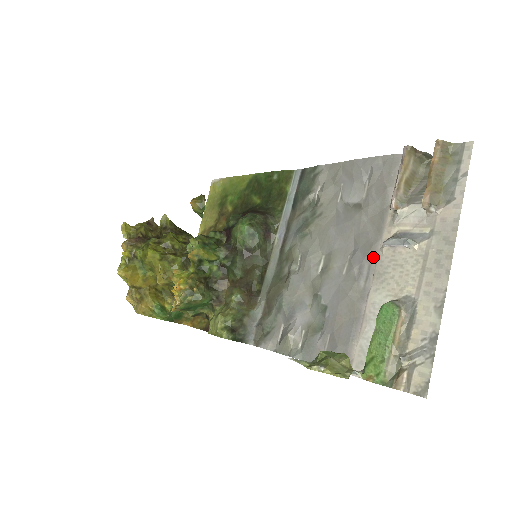
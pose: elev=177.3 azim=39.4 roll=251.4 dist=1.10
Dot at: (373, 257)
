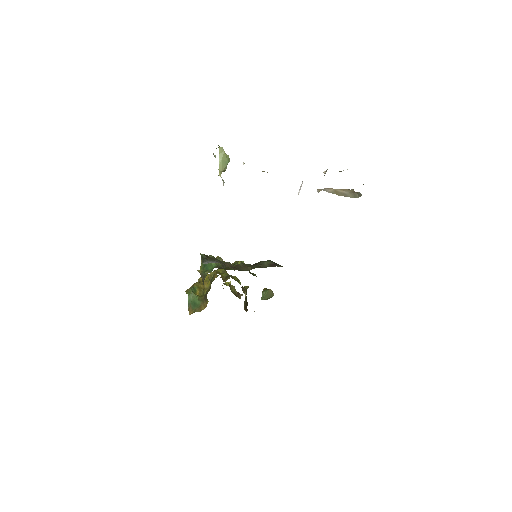
Dot at: occluded
